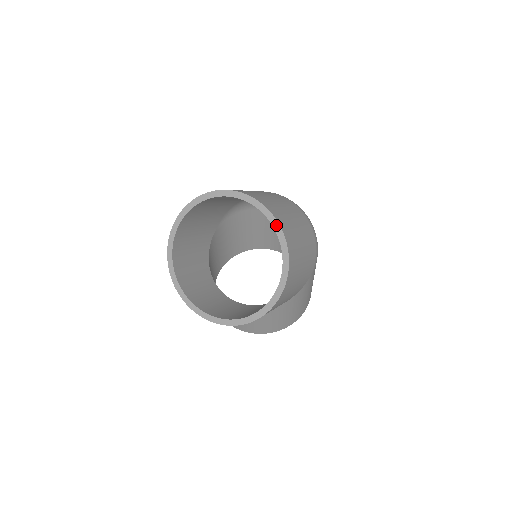
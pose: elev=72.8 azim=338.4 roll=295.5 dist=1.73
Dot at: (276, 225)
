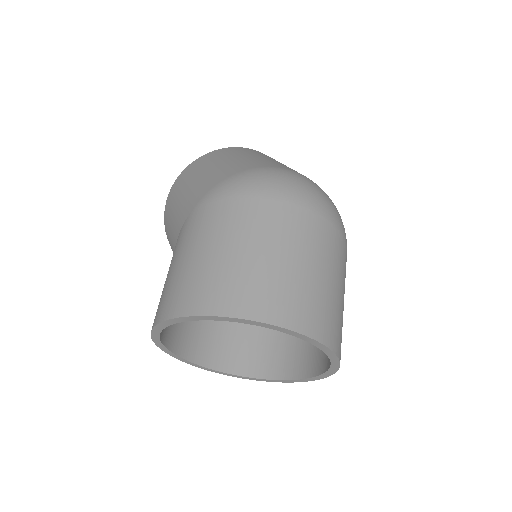
Dot at: (334, 359)
